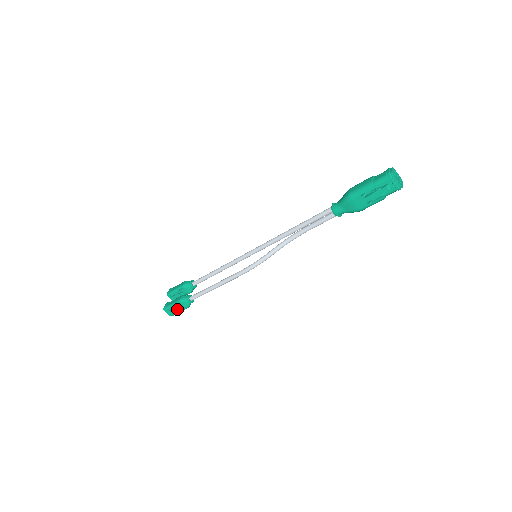
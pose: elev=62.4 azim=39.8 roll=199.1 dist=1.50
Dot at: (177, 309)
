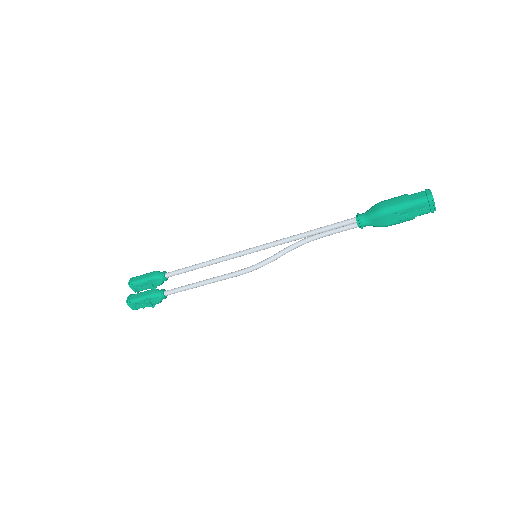
Dot at: (147, 304)
